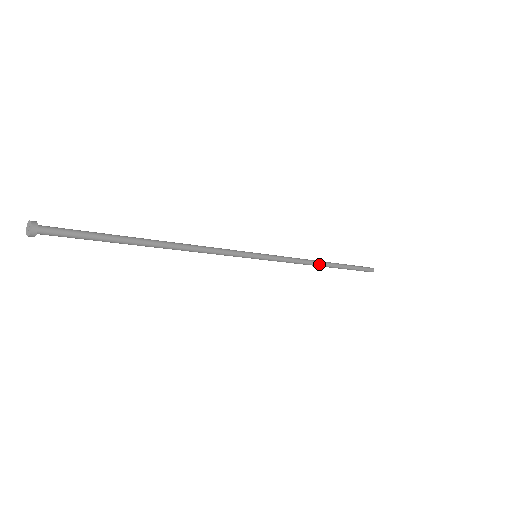
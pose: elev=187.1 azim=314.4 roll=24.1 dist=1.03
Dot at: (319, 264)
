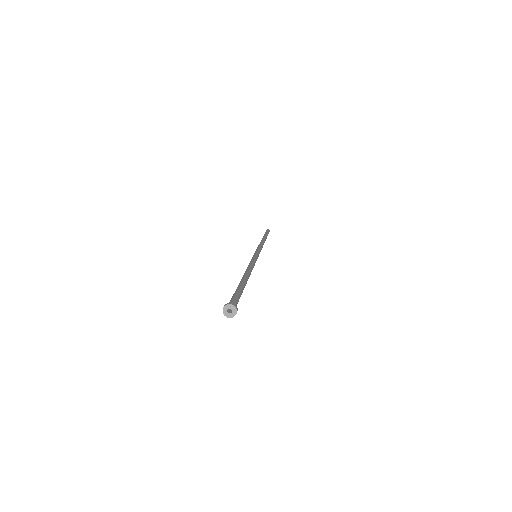
Dot at: occluded
